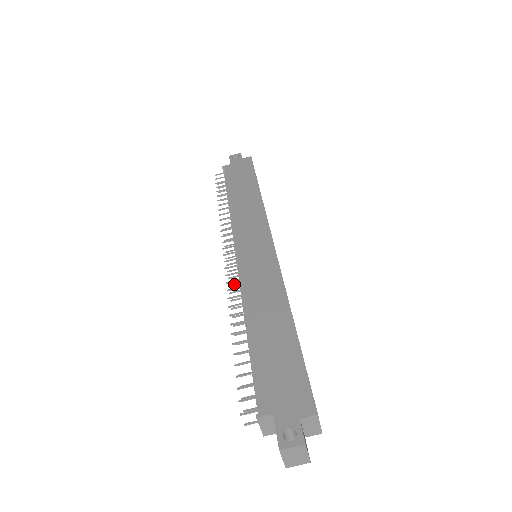
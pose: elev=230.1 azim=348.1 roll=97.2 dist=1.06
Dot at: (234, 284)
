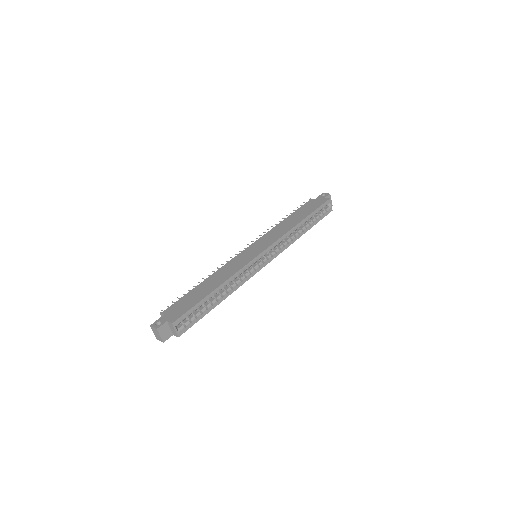
Dot at: occluded
